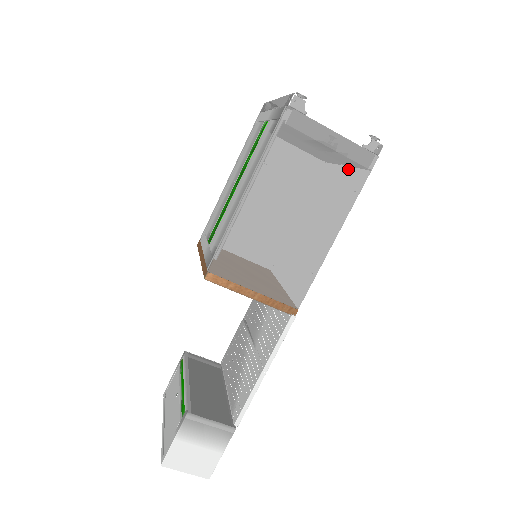
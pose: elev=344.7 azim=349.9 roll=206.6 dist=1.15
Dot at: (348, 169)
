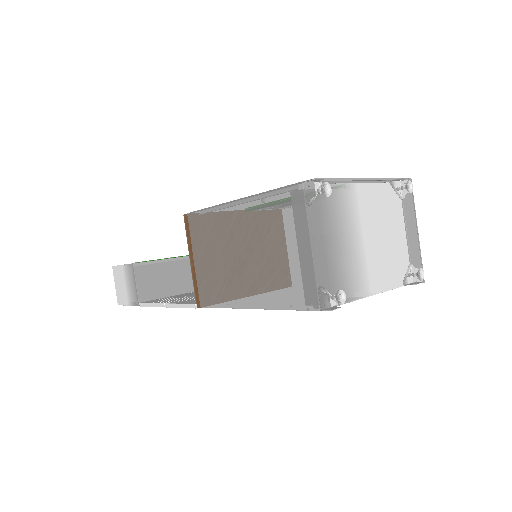
Dot at: (294, 284)
